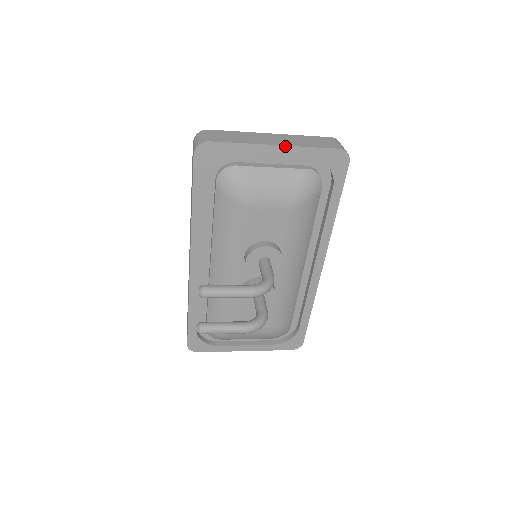
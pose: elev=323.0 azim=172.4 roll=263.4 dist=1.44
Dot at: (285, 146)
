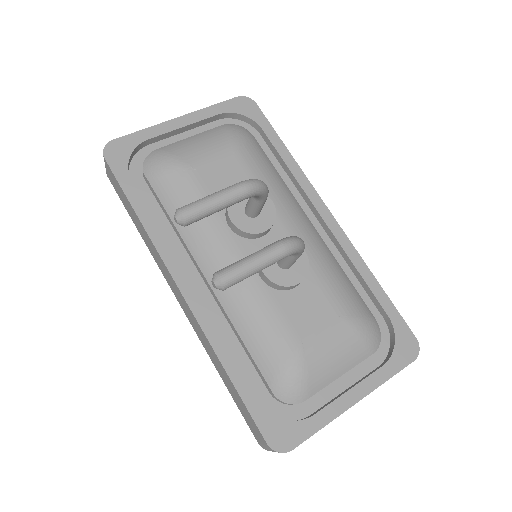
Dot at: (187, 115)
